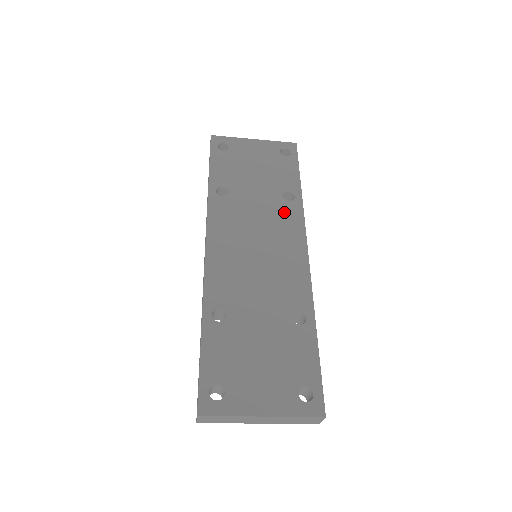
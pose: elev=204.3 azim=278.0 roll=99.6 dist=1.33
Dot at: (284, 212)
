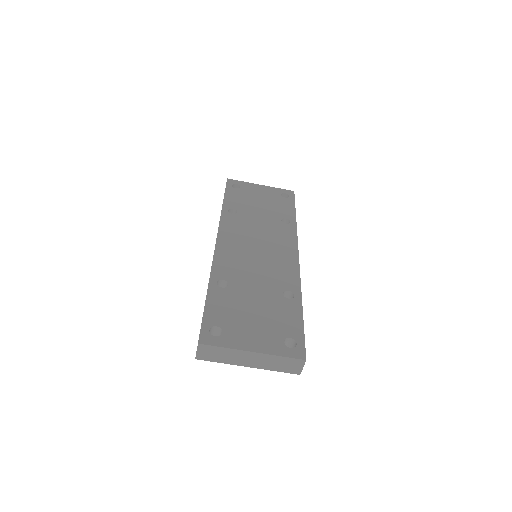
Dot at: (281, 229)
